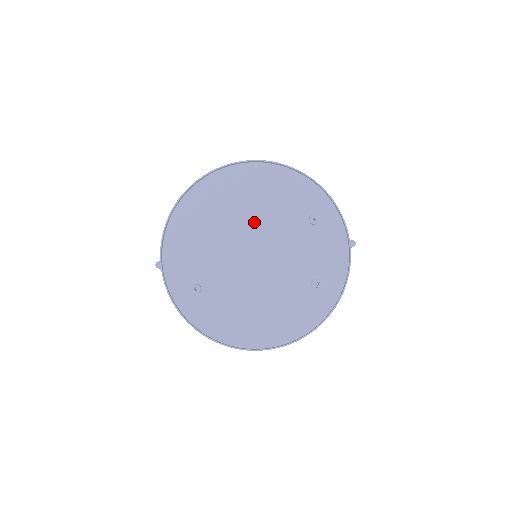
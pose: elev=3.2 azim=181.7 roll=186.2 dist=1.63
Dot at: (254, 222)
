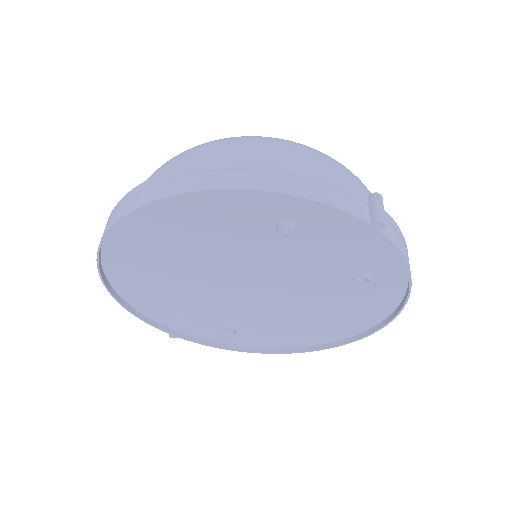
Dot at: (212, 267)
